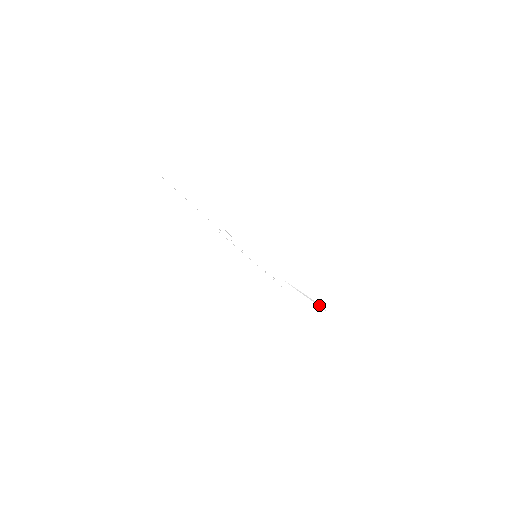
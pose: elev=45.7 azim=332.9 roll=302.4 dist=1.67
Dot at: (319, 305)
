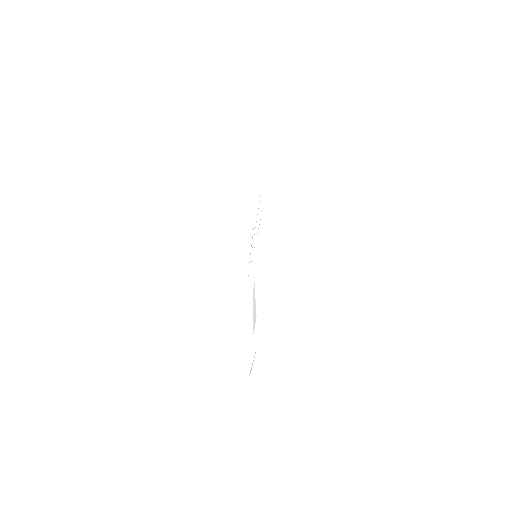
Dot at: (255, 321)
